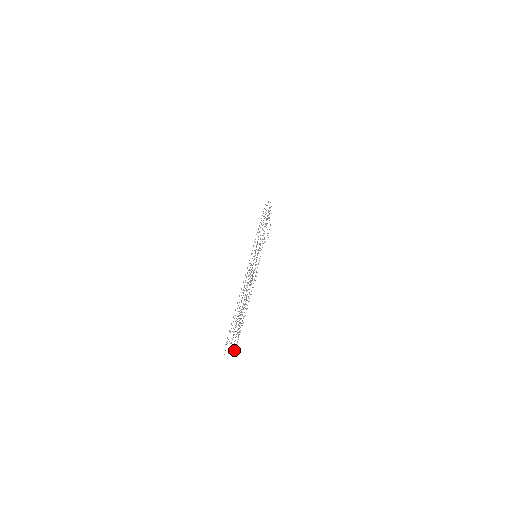
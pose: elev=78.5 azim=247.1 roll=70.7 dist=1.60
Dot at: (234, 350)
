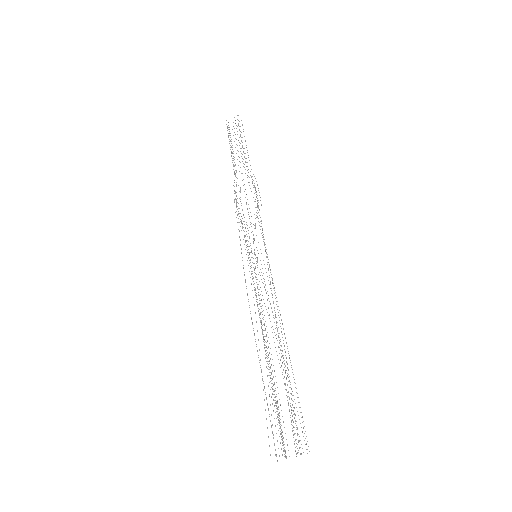
Dot at: occluded
